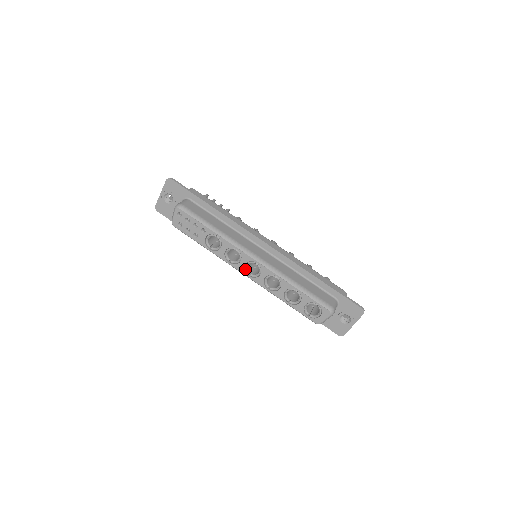
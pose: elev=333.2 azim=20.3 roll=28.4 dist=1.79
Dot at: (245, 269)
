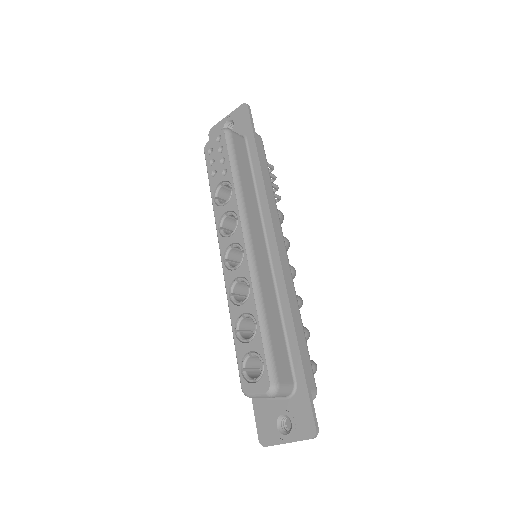
Dot at: (227, 250)
